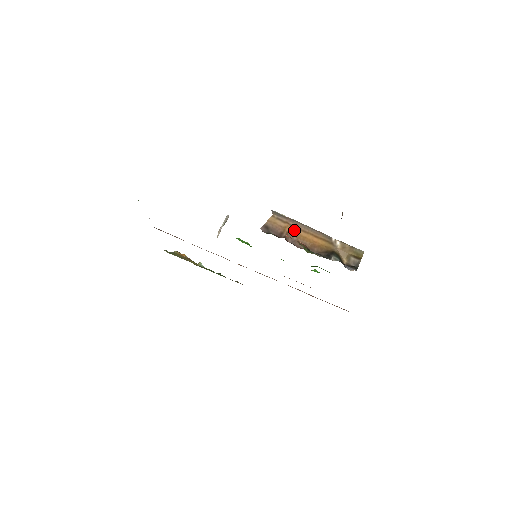
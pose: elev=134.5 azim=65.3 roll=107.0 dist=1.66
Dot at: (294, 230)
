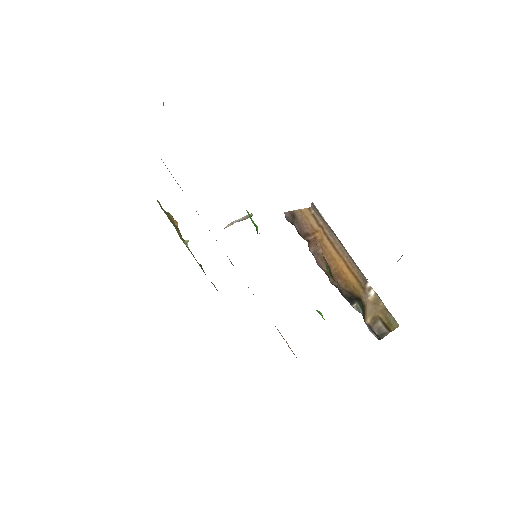
Dot at: (325, 241)
